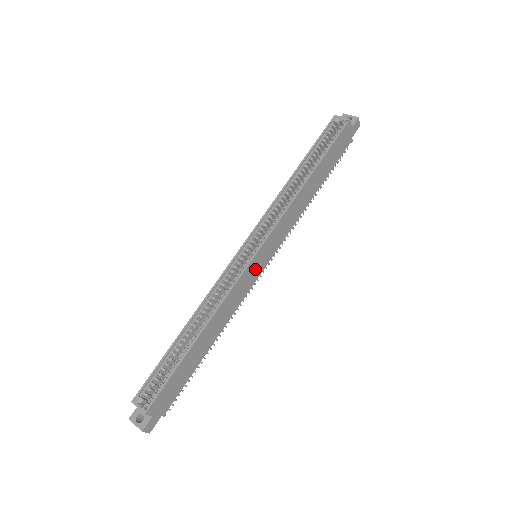
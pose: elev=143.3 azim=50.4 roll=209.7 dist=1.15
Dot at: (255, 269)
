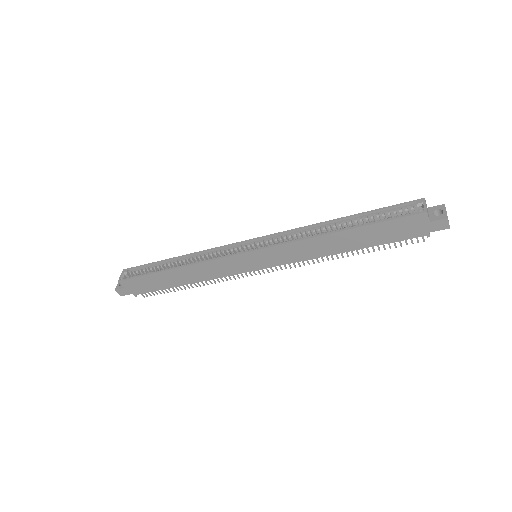
Dot at: (244, 263)
